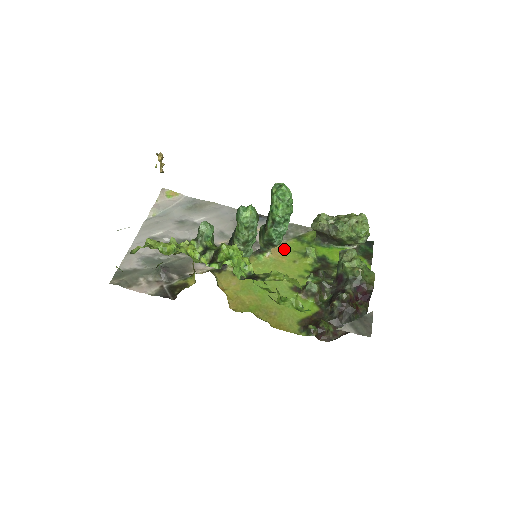
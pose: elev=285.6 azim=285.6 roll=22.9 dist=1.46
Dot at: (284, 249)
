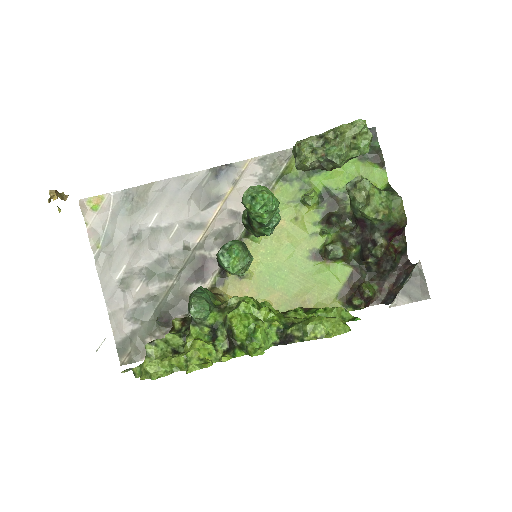
Dot at: occluded
